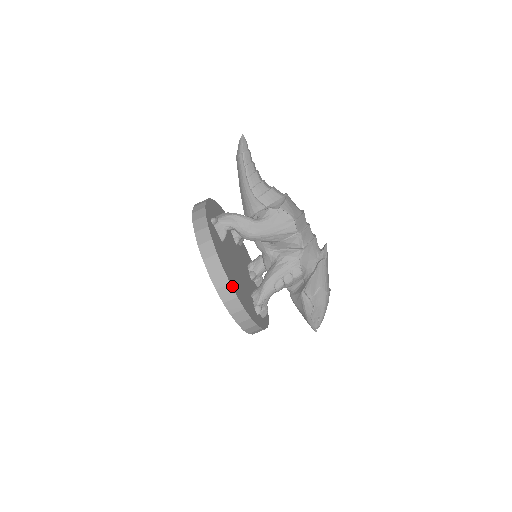
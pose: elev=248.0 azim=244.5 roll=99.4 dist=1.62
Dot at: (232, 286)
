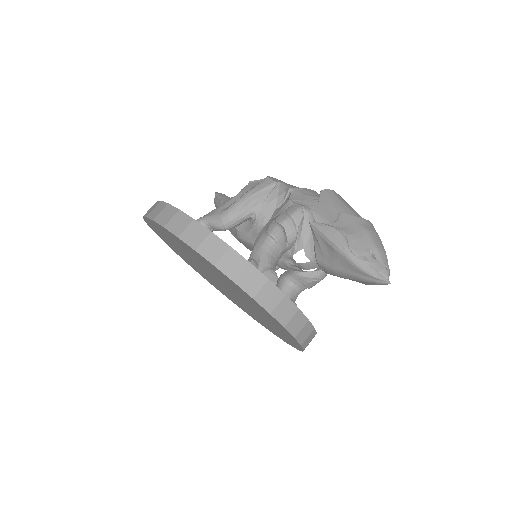
Dot at: (173, 207)
